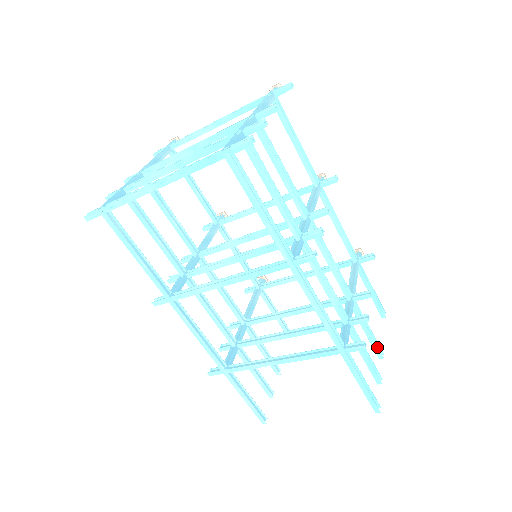
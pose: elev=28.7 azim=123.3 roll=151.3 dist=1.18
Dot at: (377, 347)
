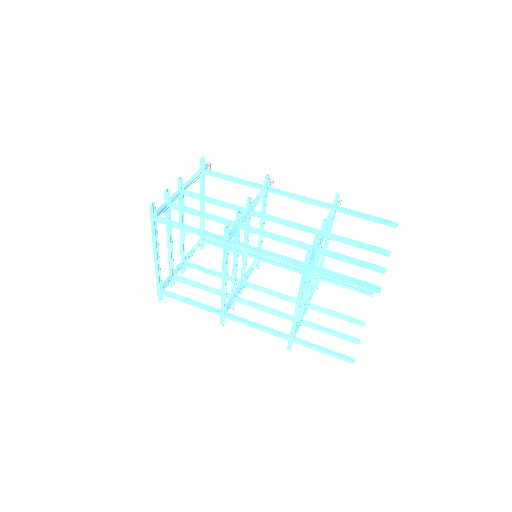
Dot at: (376, 250)
